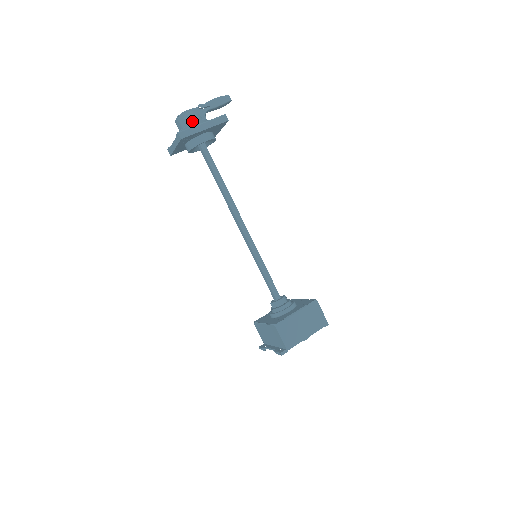
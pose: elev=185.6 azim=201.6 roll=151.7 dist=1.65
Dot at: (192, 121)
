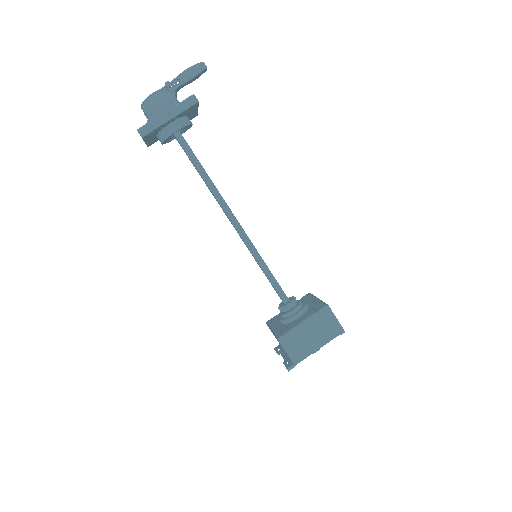
Dot at: (157, 108)
